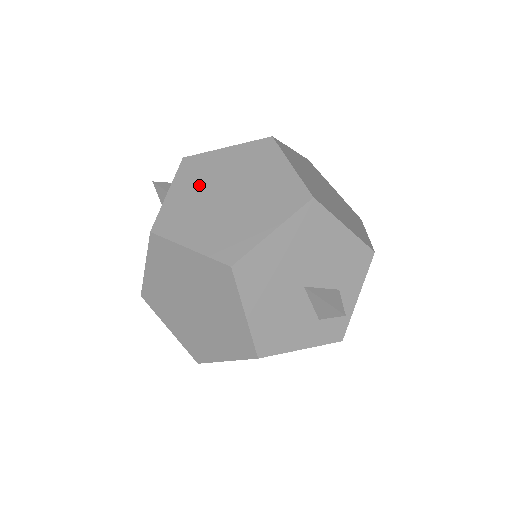
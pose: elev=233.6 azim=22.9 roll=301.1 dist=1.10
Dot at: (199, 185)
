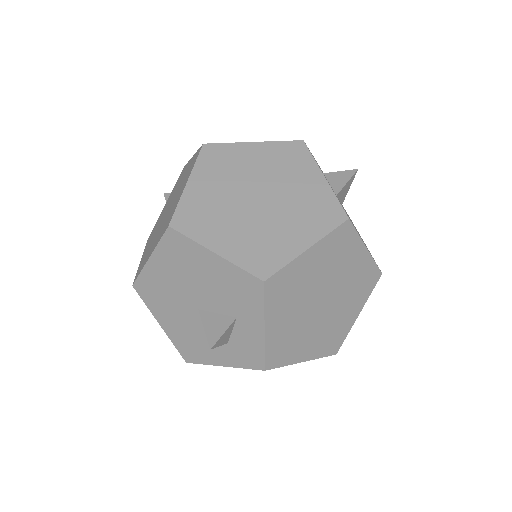
Dot at: (170, 199)
